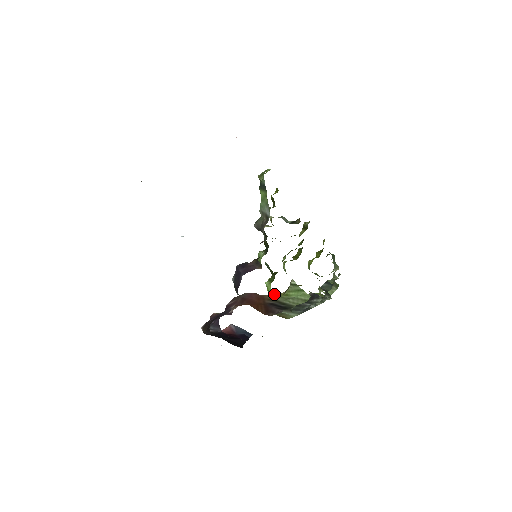
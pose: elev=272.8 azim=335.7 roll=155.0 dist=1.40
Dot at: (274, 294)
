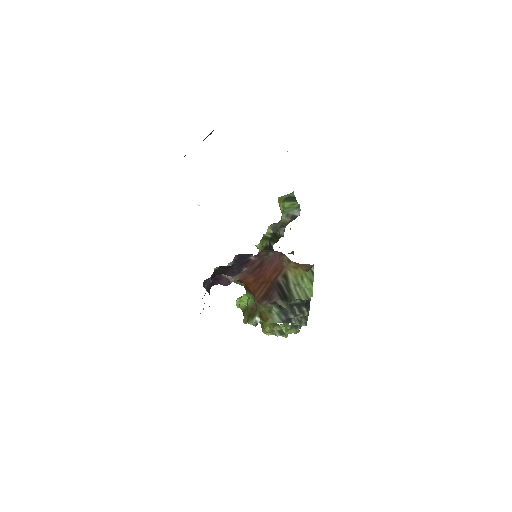
Dot at: (296, 268)
